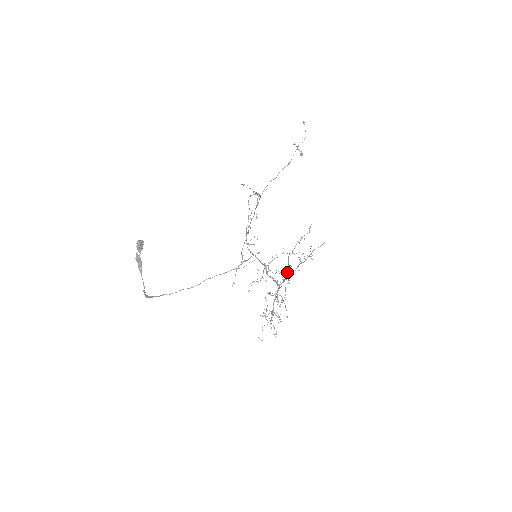
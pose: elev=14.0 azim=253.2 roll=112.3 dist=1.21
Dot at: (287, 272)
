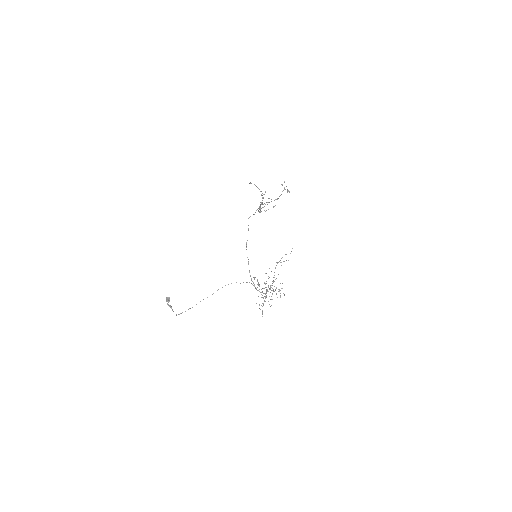
Dot at: (273, 280)
